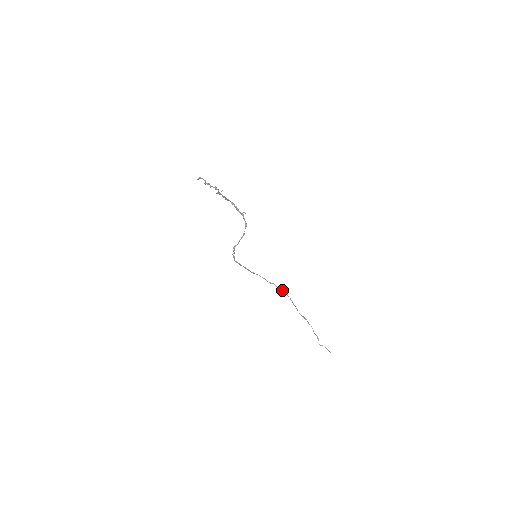
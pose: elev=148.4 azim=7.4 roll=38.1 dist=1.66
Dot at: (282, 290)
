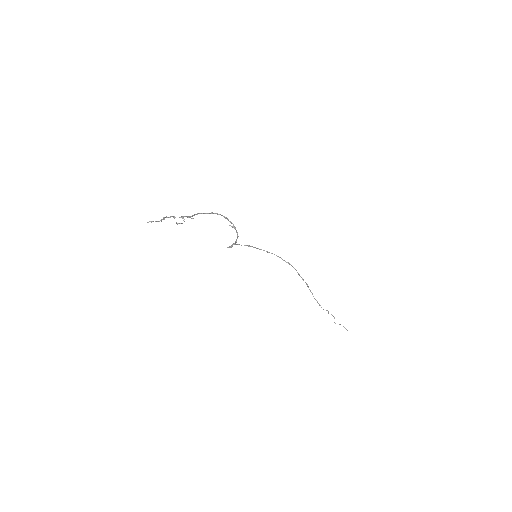
Dot at: (298, 273)
